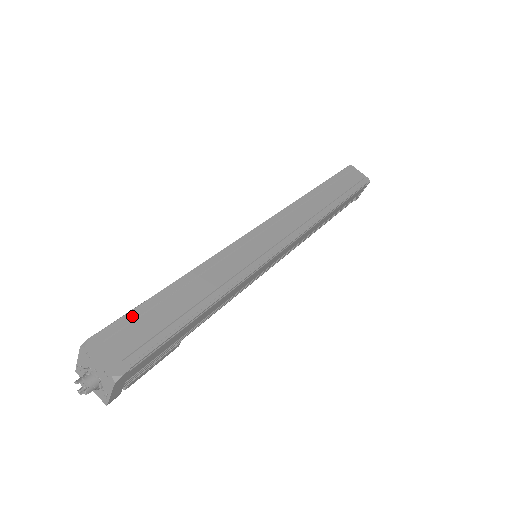
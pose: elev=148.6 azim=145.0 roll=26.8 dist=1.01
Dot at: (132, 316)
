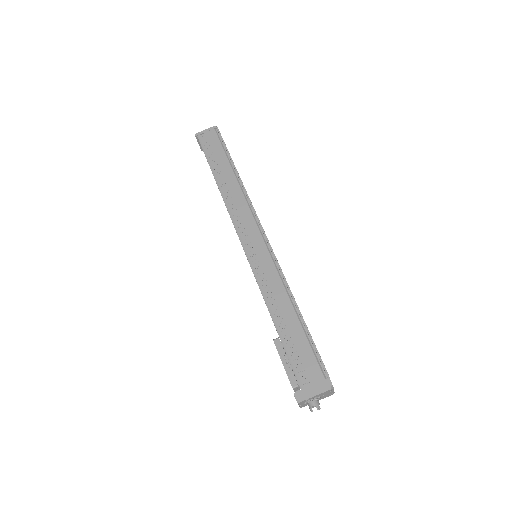
Dot at: (319, 355)
